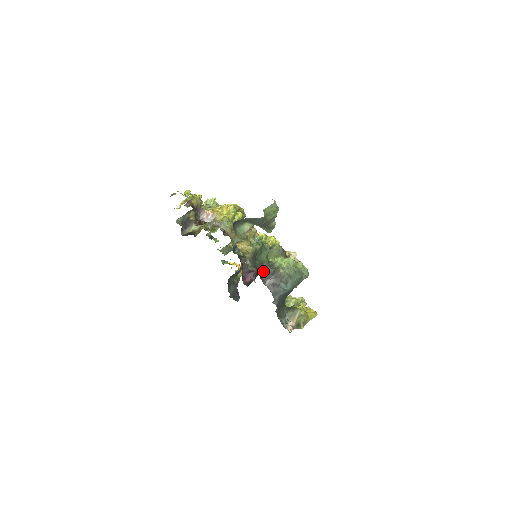
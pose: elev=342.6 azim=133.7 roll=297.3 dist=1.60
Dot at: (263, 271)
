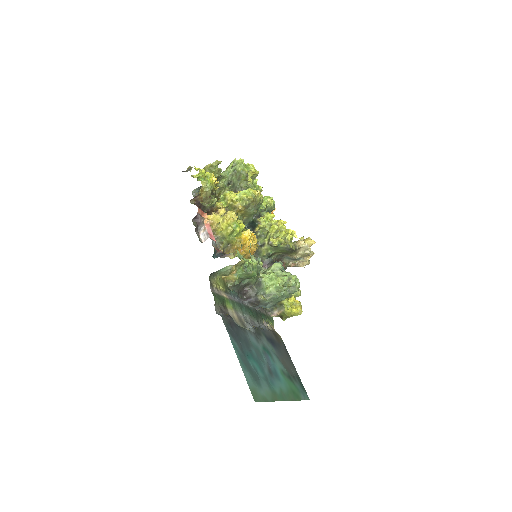
Dot at: (247, 290)
